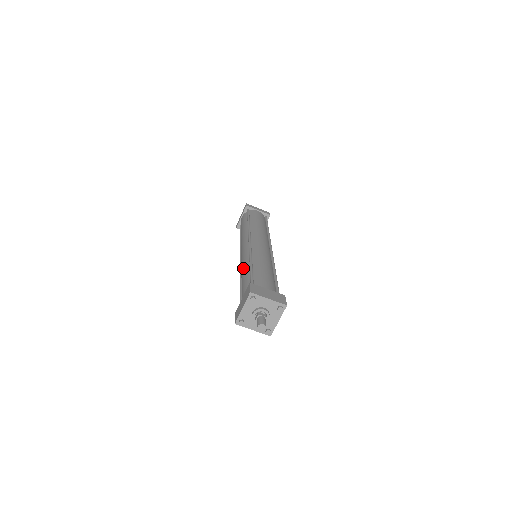
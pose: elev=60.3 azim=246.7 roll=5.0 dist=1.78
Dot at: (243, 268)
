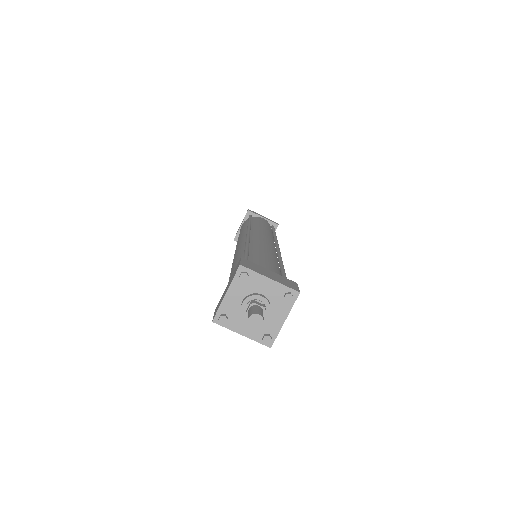
Dot at: (235, 258)
